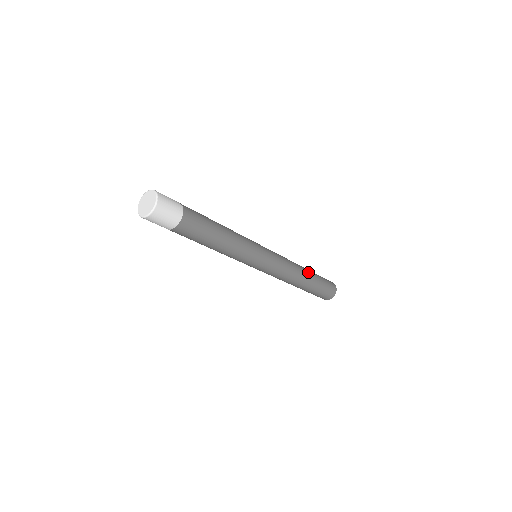
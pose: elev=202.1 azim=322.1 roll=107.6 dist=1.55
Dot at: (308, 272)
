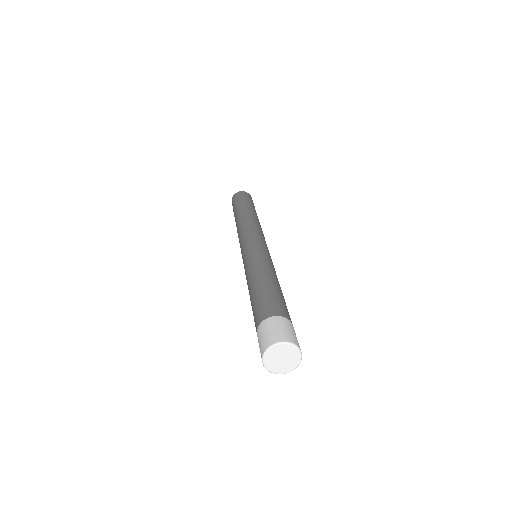
Dot at: (253, 212)
